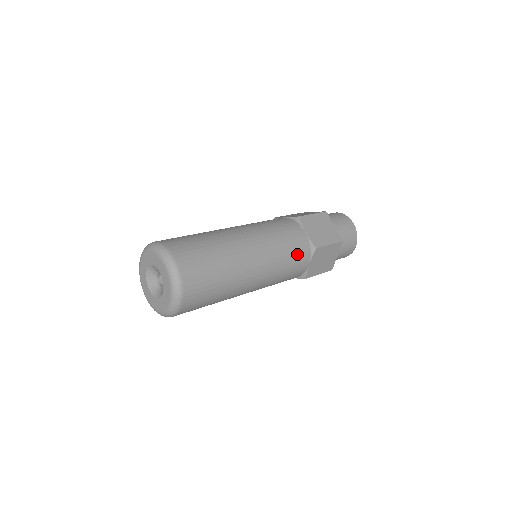
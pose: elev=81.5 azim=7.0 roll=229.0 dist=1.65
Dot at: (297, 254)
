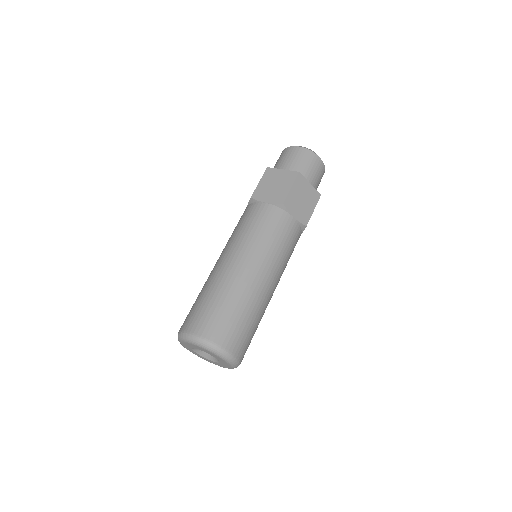
Dot at: (275, 225)
